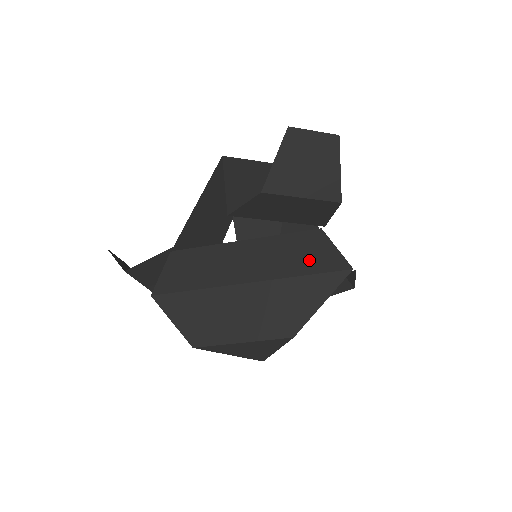
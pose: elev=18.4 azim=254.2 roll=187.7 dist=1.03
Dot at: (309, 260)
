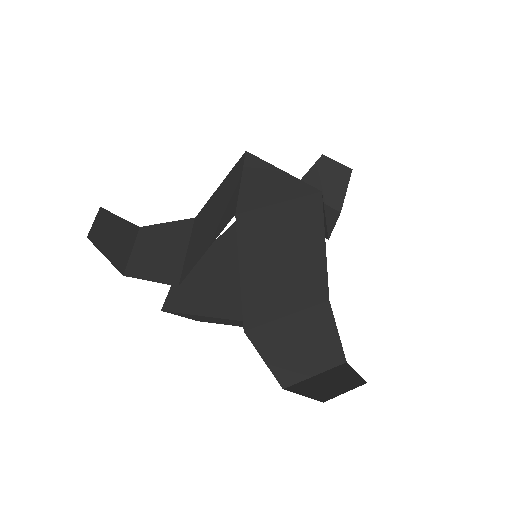
Dot at: occluded
